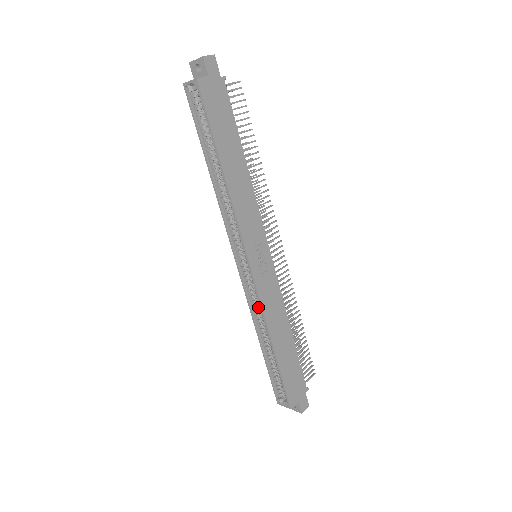
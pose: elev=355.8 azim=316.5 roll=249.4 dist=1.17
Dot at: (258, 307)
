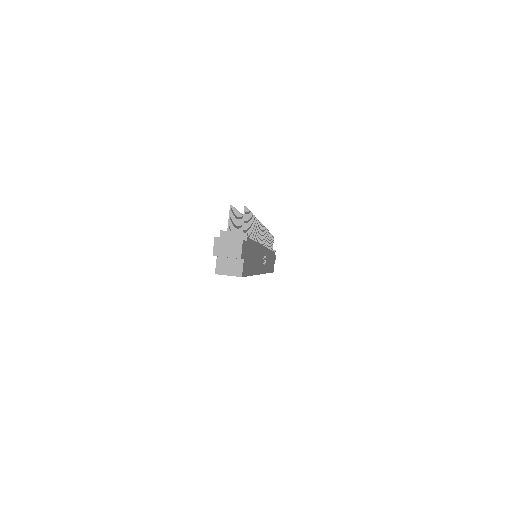
Dot at: occluded
